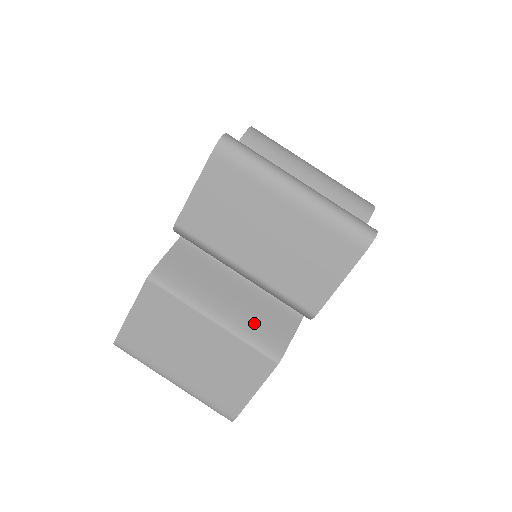
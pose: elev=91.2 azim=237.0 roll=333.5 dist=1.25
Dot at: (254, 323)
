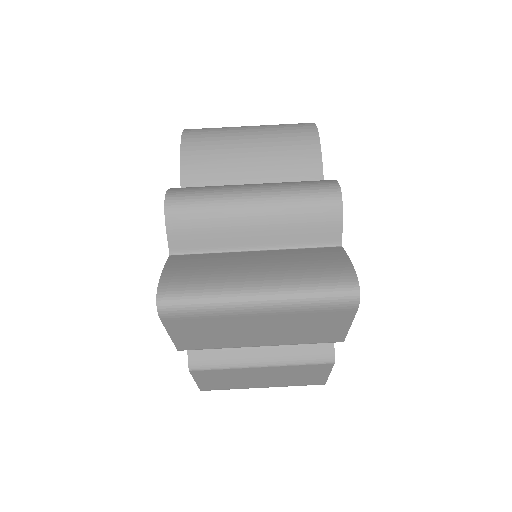
Dot at: (295, 346)
